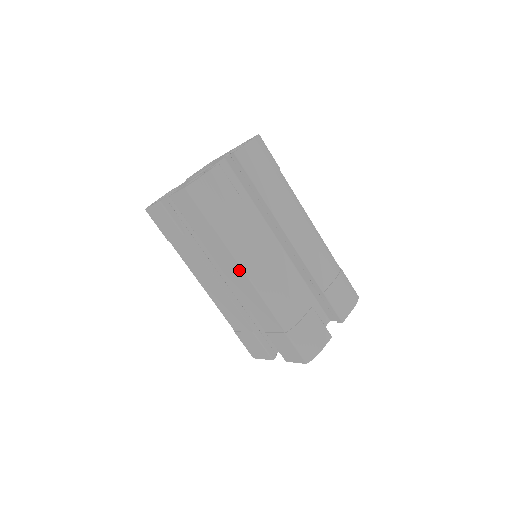
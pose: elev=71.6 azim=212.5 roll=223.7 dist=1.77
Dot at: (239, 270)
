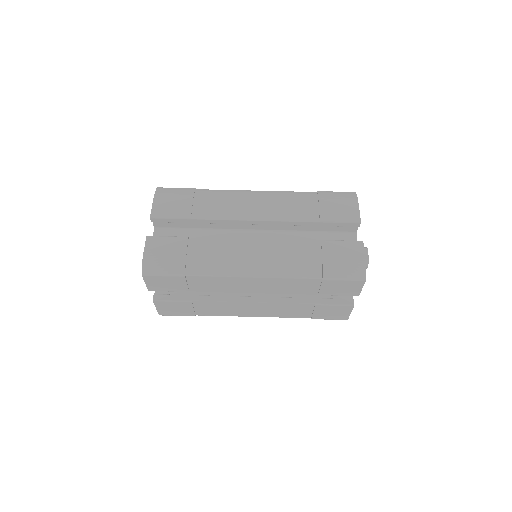
Dot at: (239, 280)
